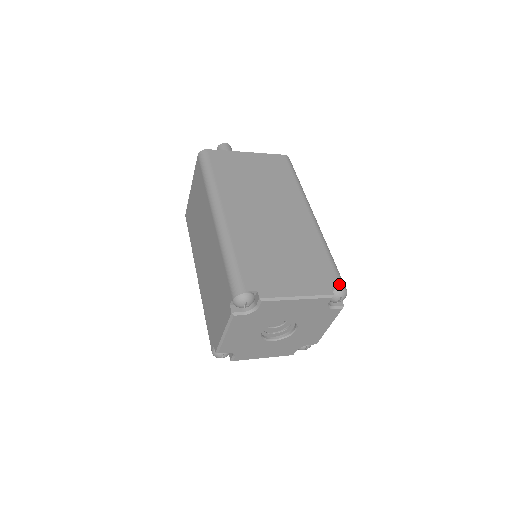
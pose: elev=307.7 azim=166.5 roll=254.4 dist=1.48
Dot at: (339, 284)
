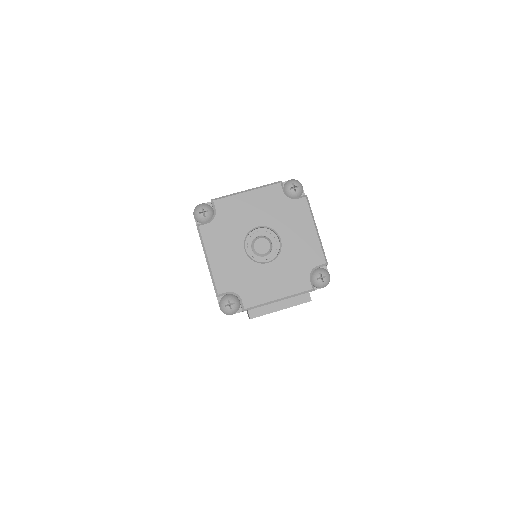
Dot at: occluded
